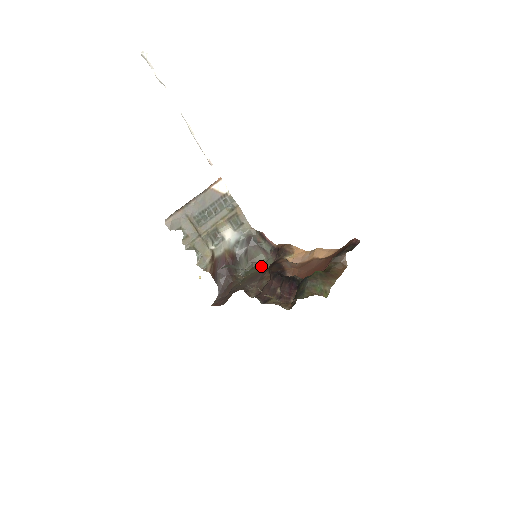
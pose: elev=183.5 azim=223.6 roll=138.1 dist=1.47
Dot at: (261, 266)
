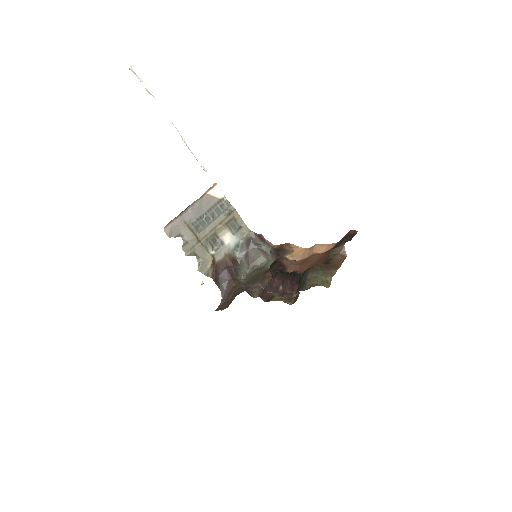
Dot at: (262, 268)
